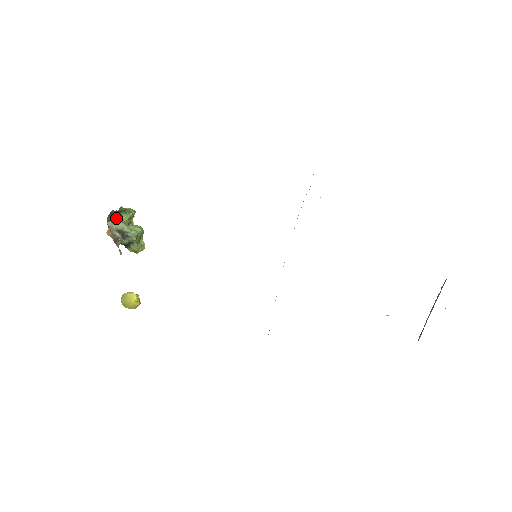
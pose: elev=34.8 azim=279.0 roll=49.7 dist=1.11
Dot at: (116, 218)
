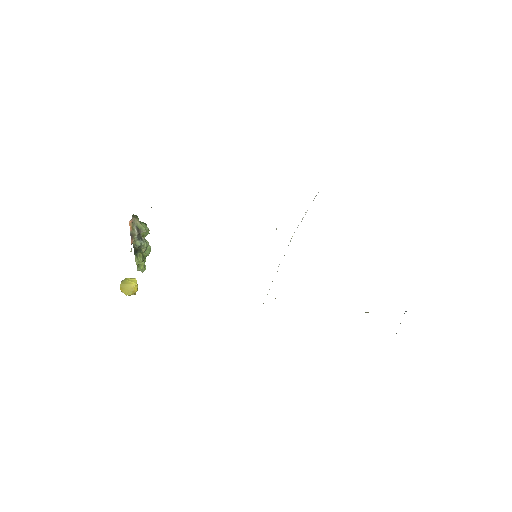
Dot at: (138, 219)
